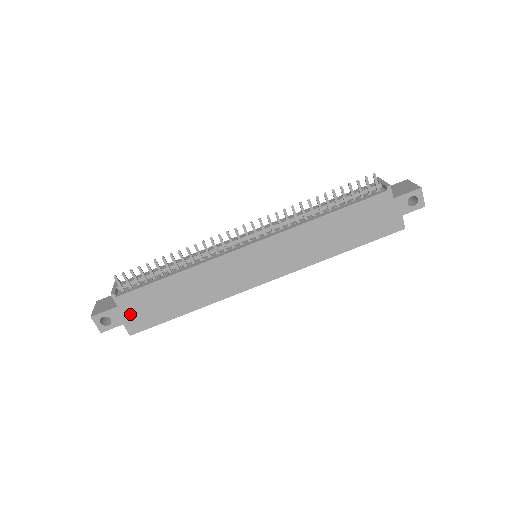
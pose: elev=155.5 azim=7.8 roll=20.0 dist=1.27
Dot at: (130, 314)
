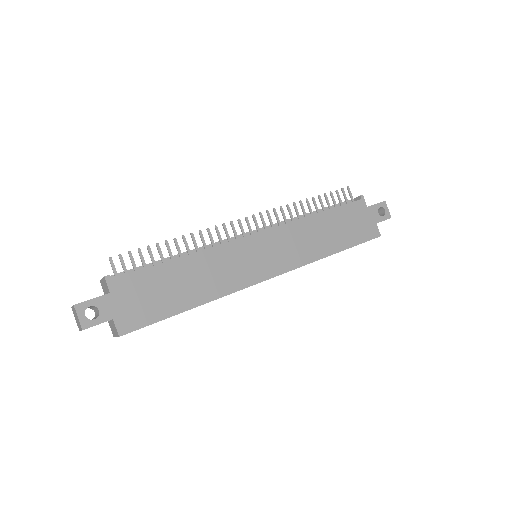
Dot at: (124, 305)
